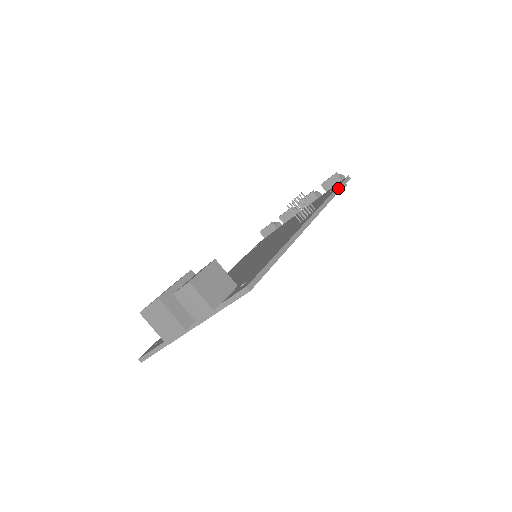
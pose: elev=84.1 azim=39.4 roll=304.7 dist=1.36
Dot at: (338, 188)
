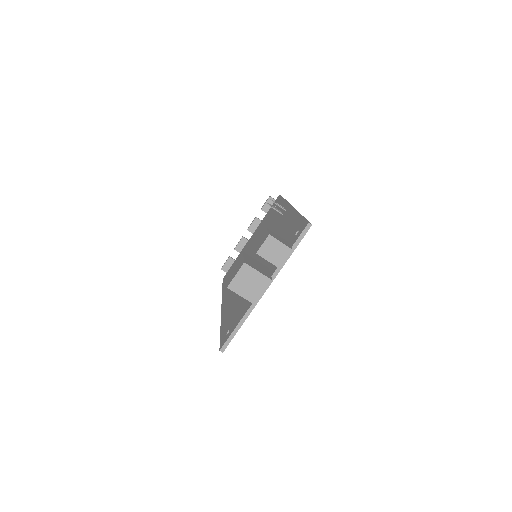
Dot at: occluded
